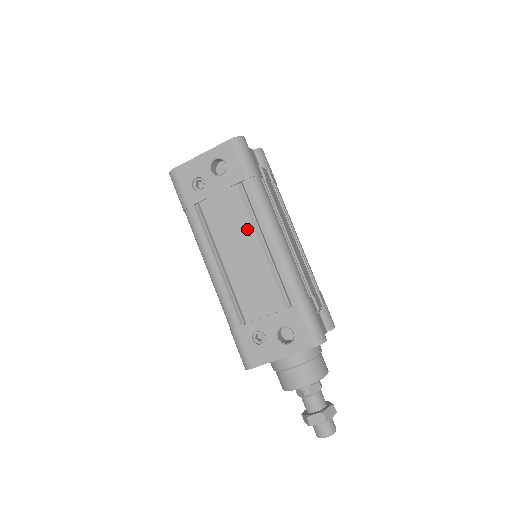
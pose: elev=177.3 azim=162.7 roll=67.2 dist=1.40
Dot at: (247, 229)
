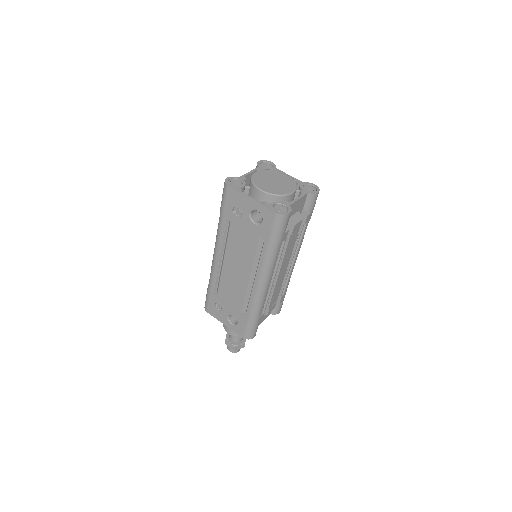
Dot at: (249, 263)
